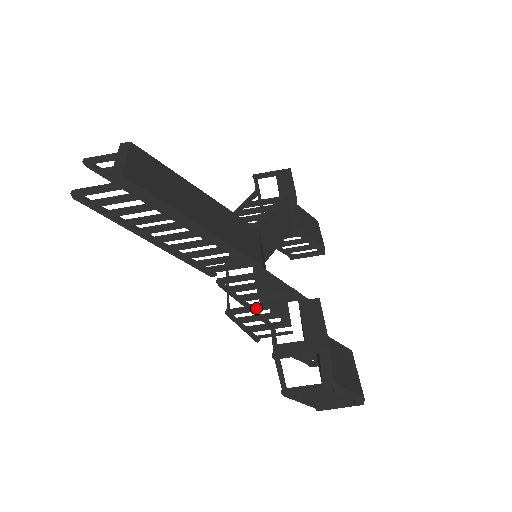
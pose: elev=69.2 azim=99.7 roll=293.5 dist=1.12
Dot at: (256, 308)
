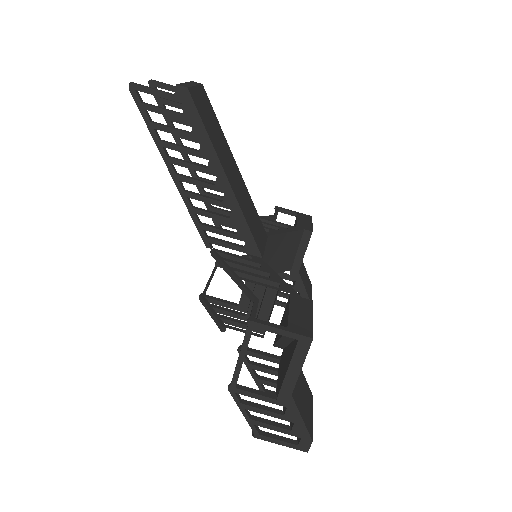
Dot at: (233, 304)
